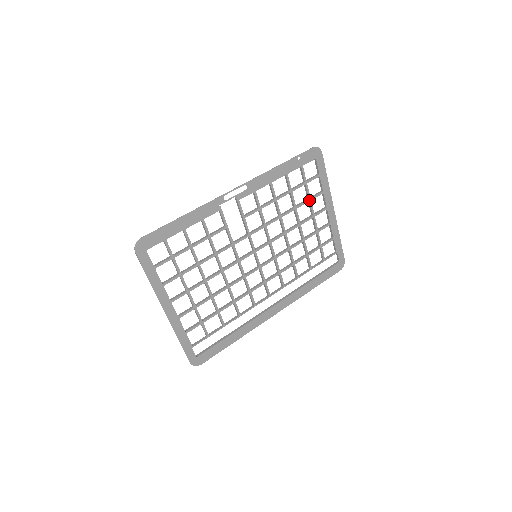
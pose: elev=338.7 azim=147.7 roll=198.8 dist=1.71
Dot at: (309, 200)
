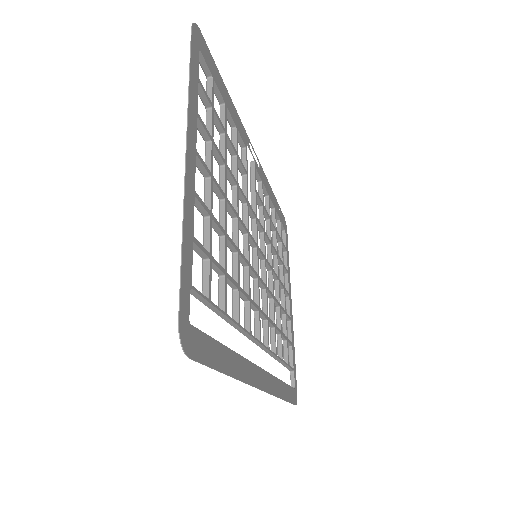
Dot at: (282, 263)
